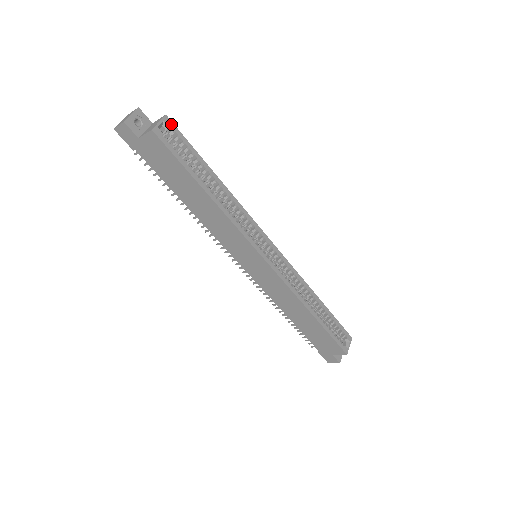
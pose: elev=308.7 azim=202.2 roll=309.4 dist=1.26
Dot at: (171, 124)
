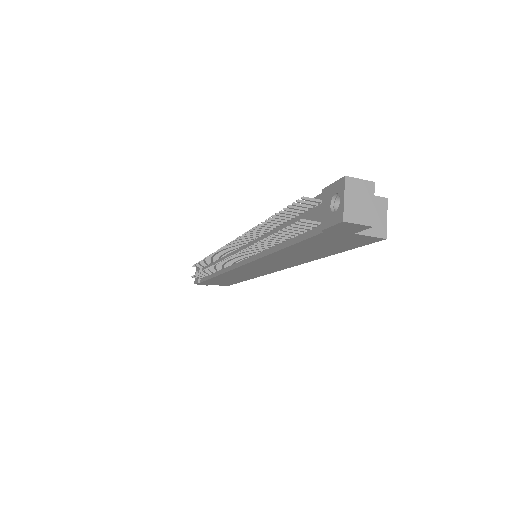
Dot at: occluded
